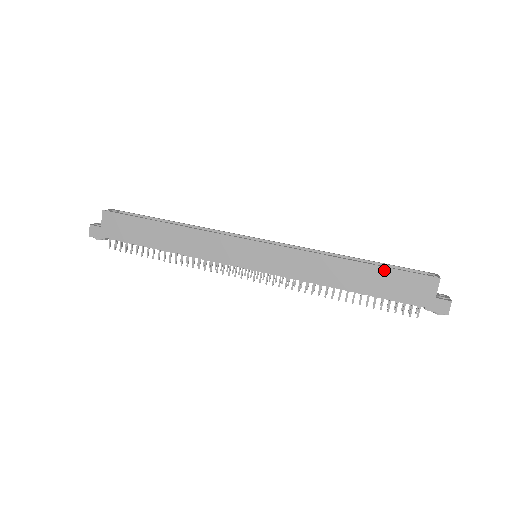
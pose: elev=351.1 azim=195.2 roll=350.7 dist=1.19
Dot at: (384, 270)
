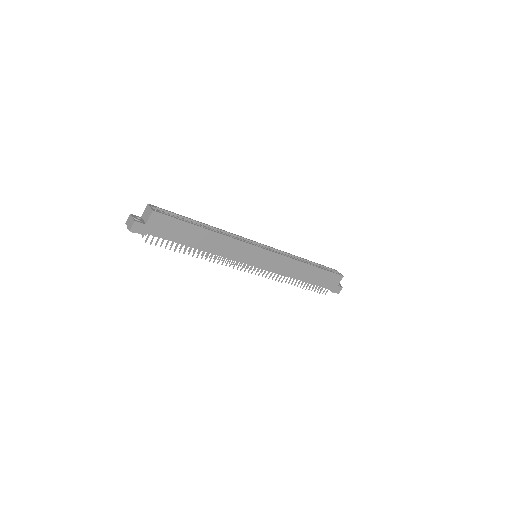
Dot at: (323, 271)
